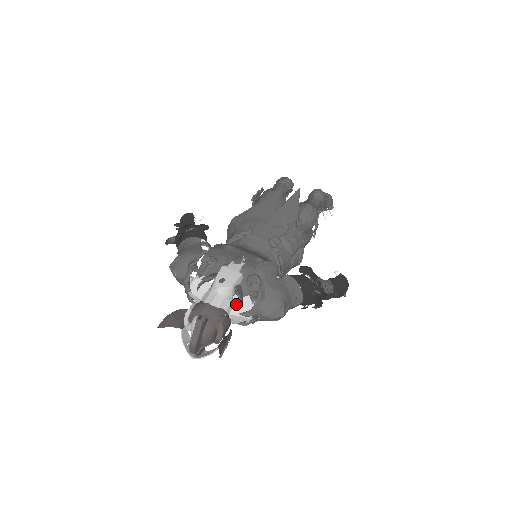
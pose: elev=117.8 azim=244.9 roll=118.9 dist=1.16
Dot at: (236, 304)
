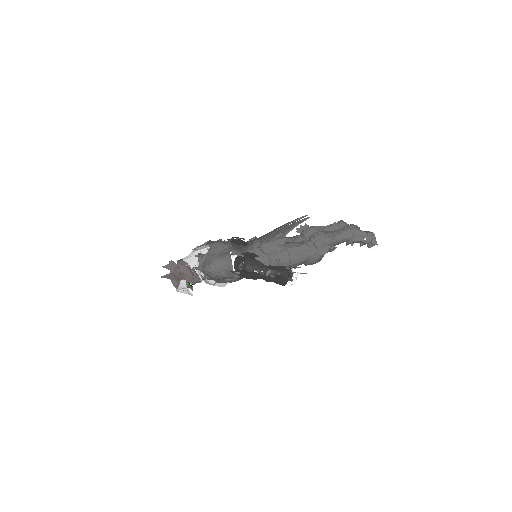
Dot at: occluded
